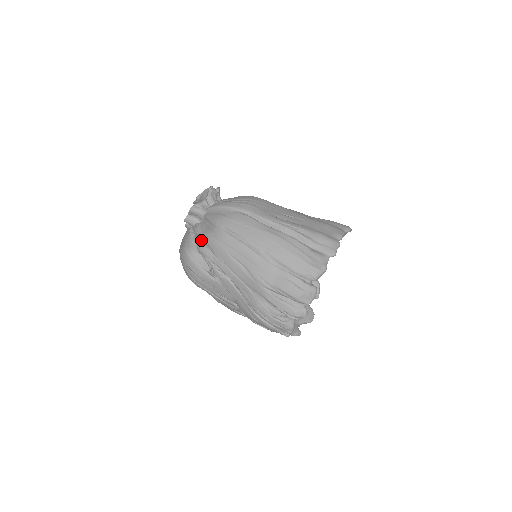
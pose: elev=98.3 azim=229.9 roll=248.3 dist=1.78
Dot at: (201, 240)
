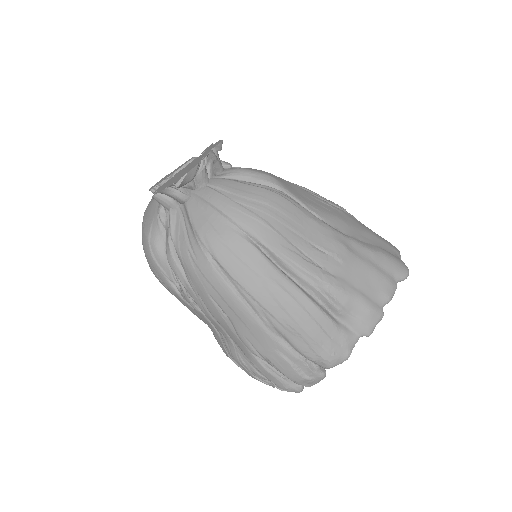
Dot at: (172, 246)
